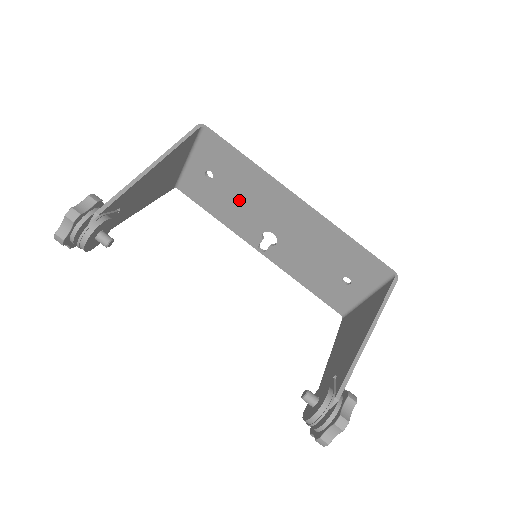
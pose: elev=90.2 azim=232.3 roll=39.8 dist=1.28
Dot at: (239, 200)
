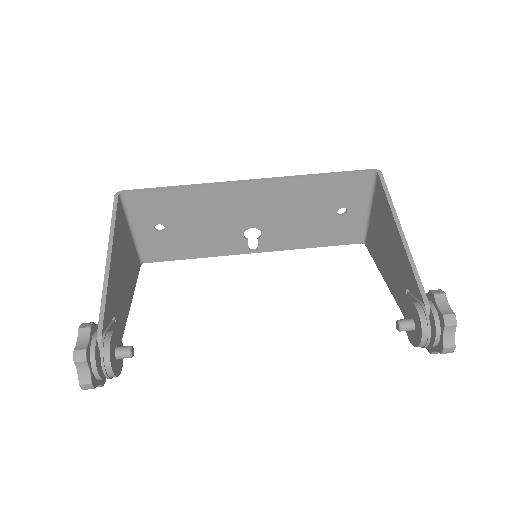
Dot at: (201, 226)
